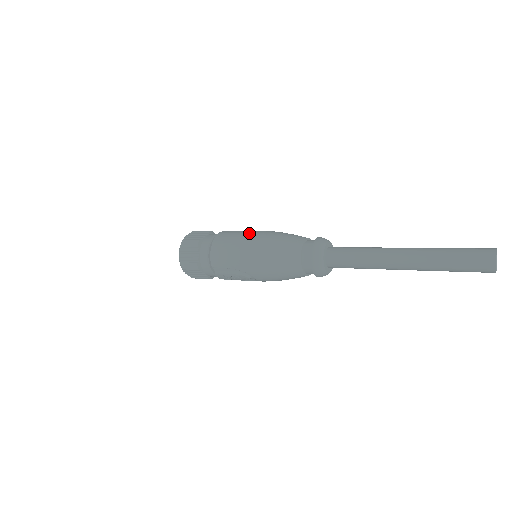
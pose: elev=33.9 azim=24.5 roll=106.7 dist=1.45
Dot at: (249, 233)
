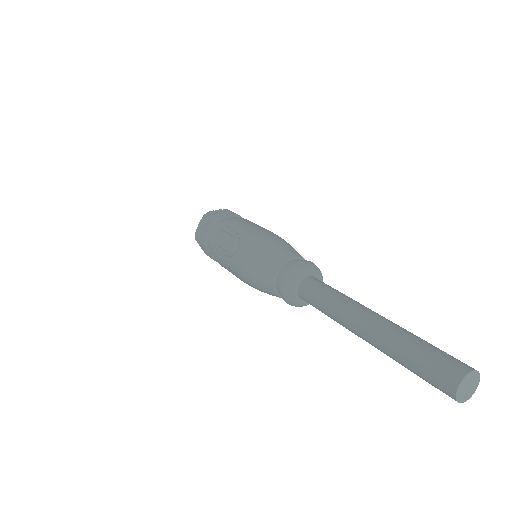
Dot at: occluded
